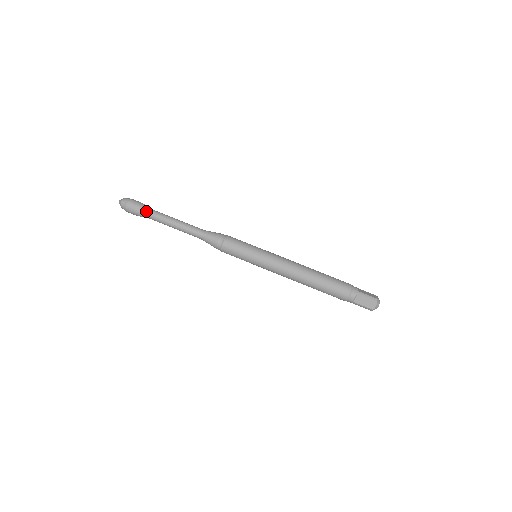
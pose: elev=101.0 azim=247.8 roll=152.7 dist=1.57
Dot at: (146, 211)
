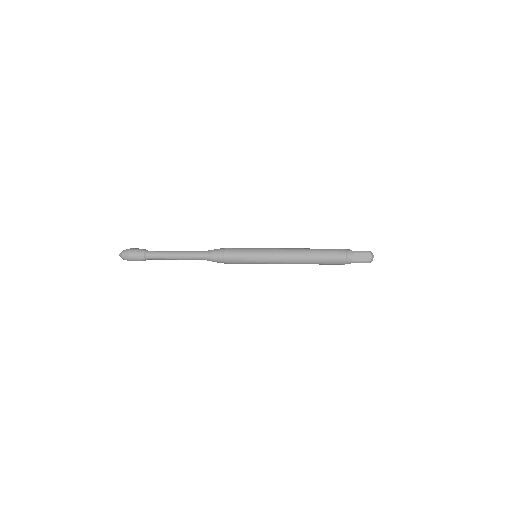
Dot at: (147, 253)
